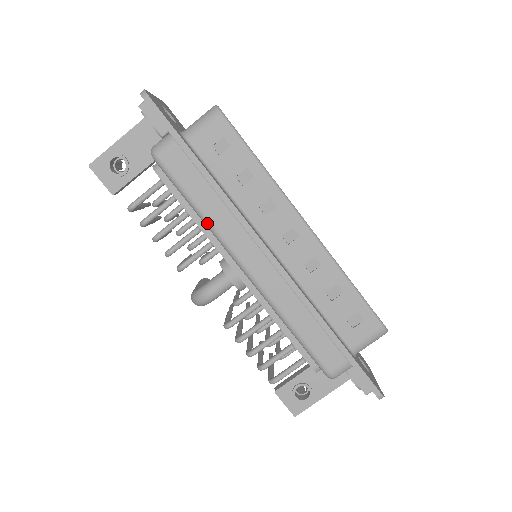
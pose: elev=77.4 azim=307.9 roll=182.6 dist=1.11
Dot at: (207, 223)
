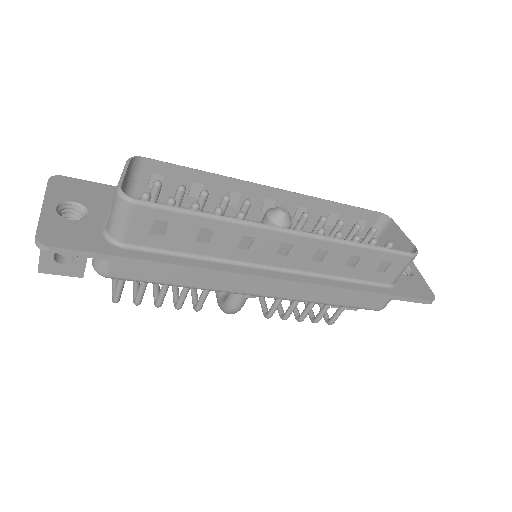
Dot at: occluded
